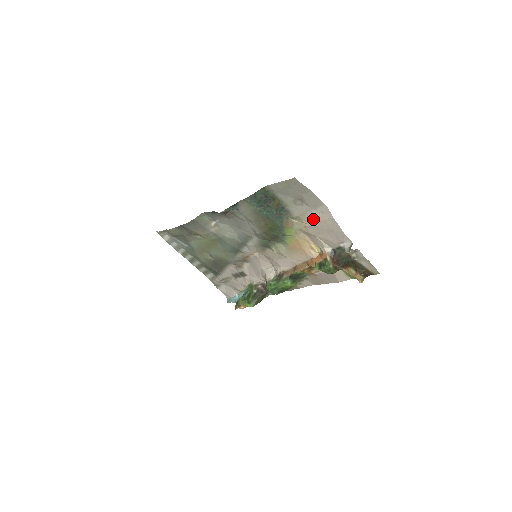
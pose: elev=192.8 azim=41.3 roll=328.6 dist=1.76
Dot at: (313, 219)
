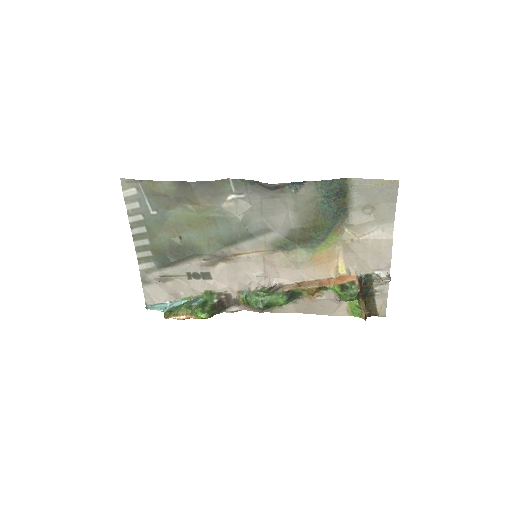
Dot at: (367, 234)
